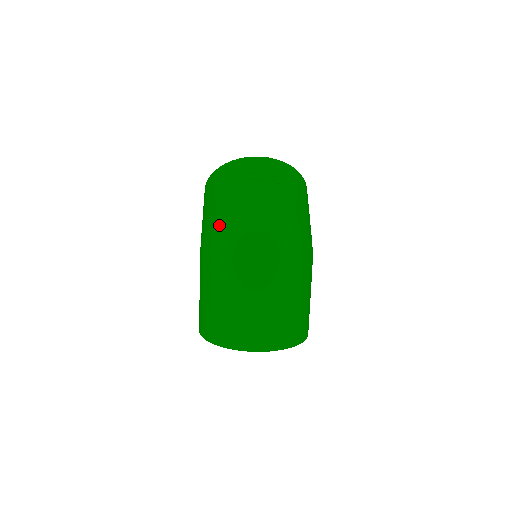
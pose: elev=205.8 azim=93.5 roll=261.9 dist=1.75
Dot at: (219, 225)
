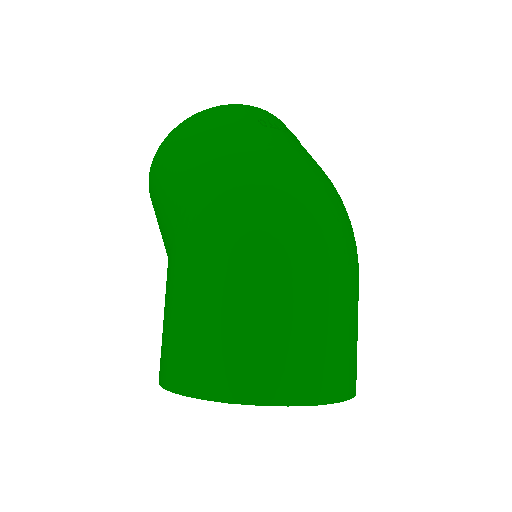
Dot at: (233, 176)
